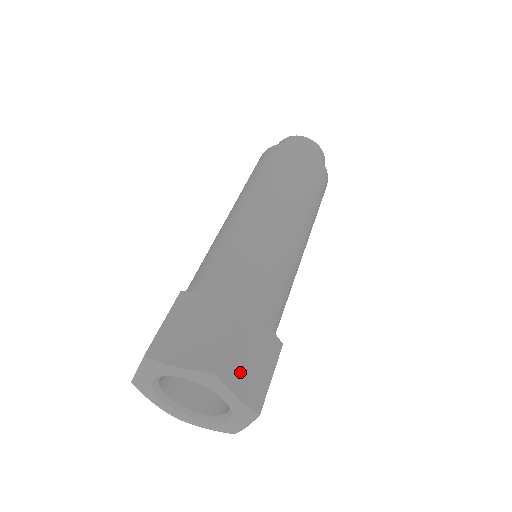
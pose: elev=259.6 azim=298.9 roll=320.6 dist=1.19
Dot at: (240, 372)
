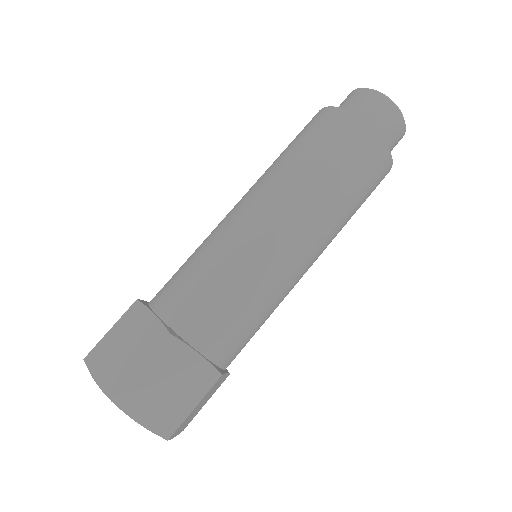
Dot at: (187, 421)
